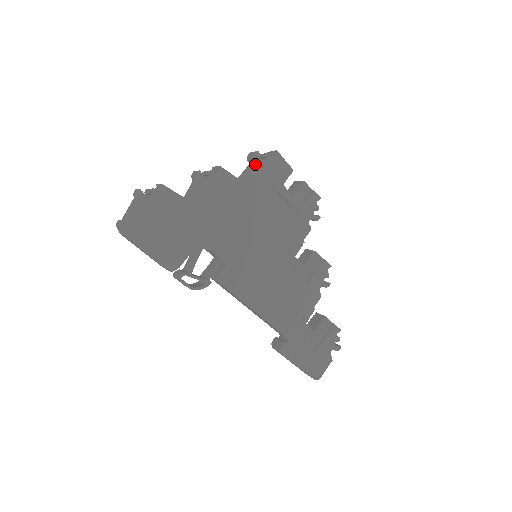
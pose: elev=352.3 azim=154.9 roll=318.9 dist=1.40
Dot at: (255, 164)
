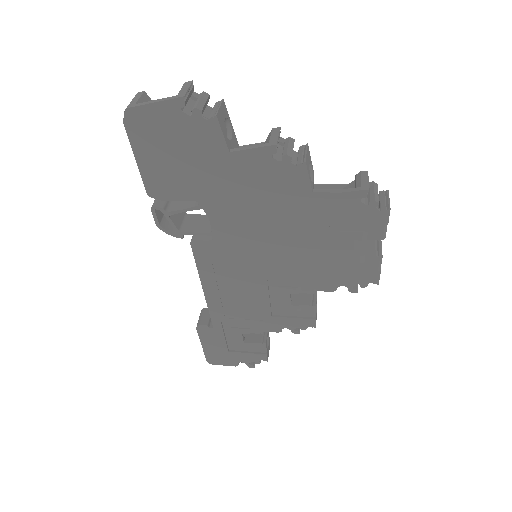
Dot at: (349, 197)
